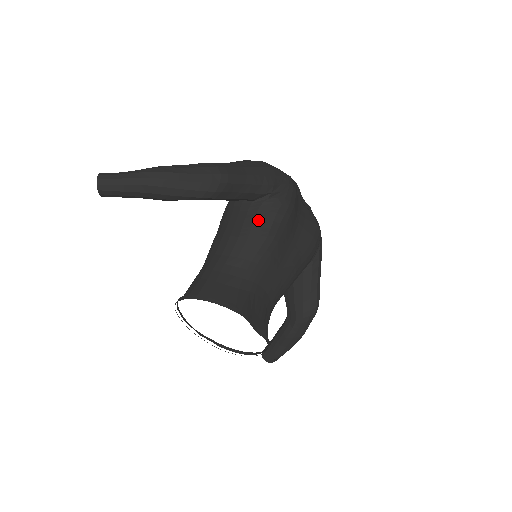
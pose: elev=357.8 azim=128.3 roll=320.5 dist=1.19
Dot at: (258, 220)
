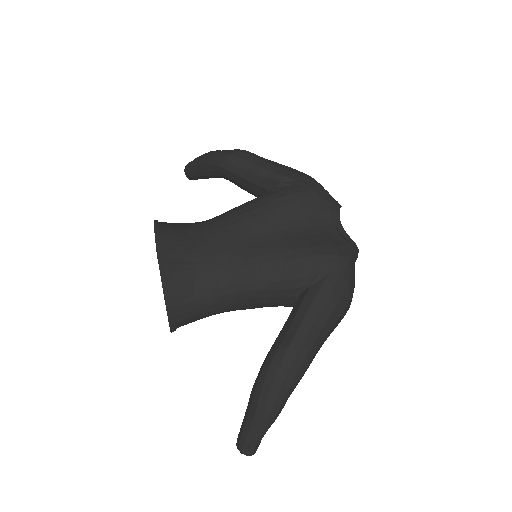
Dot at: (253, 199)
